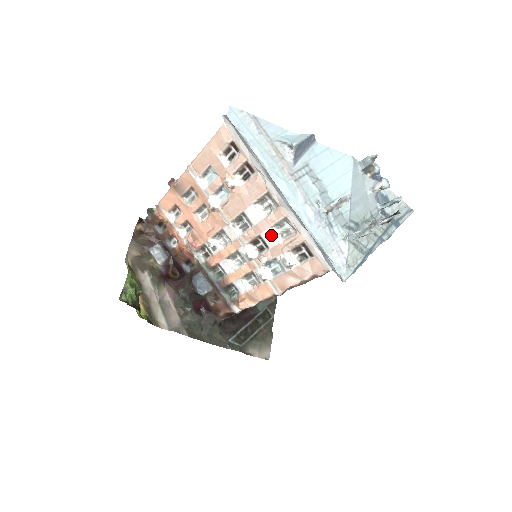
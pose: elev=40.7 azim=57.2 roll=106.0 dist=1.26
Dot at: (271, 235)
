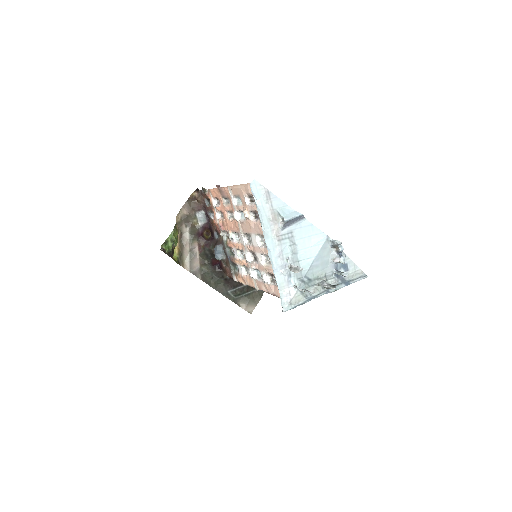
Dot at: (260, 257)
